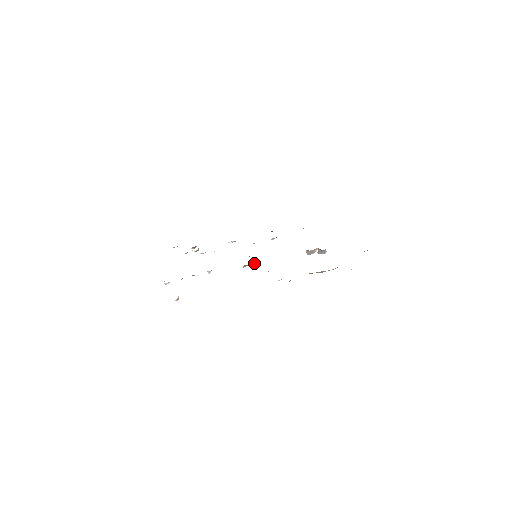
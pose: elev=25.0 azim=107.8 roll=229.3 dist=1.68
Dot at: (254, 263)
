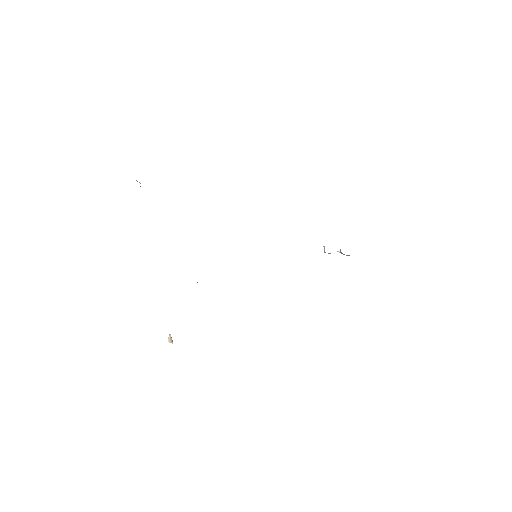
Dot at: occluded
